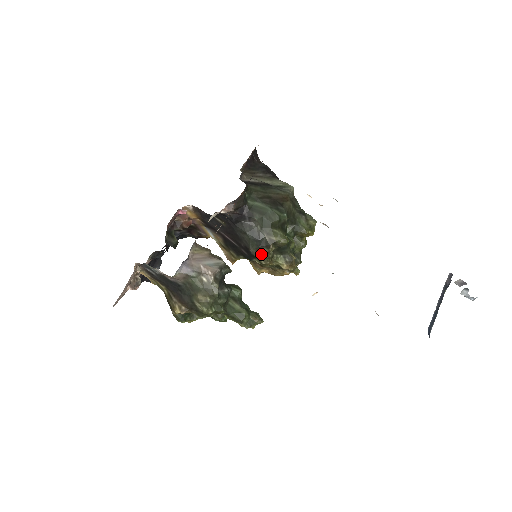
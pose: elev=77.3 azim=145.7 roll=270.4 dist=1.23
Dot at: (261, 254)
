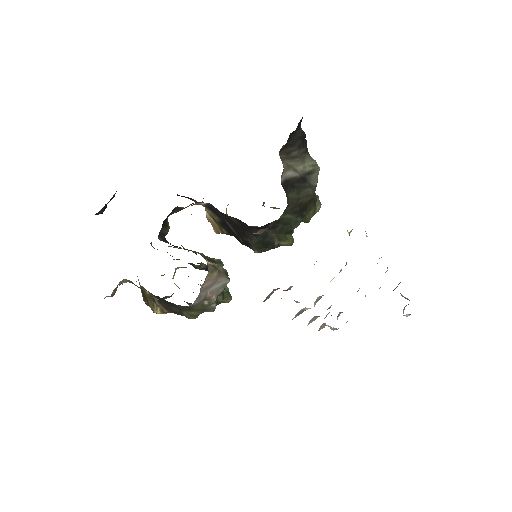
Dot at: (260, 250)
